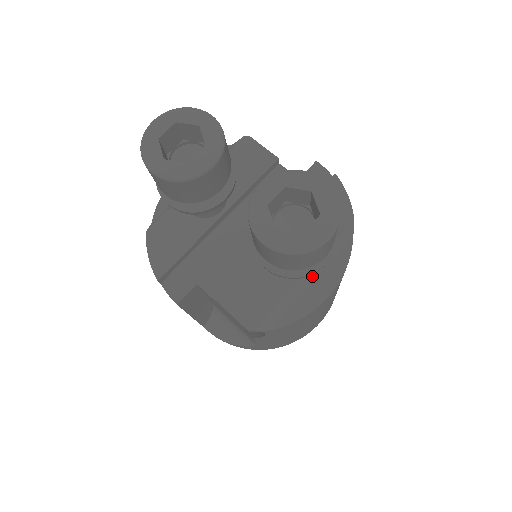
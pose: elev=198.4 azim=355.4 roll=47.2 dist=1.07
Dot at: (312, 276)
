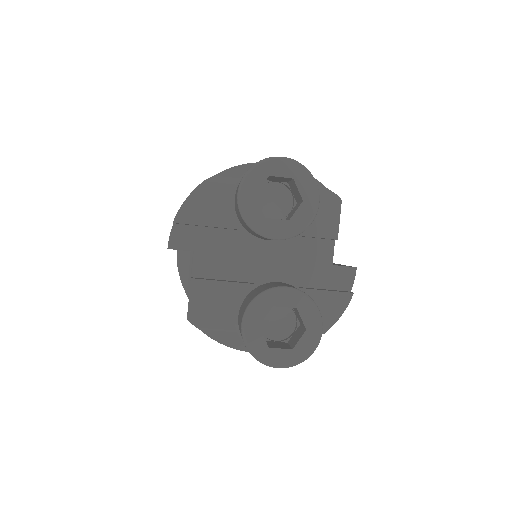
Dot at: occluded
